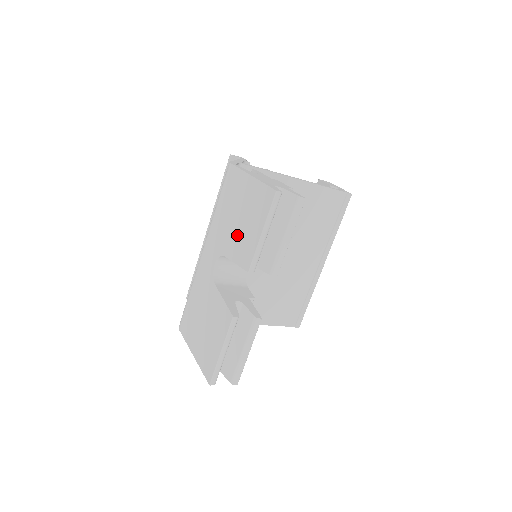
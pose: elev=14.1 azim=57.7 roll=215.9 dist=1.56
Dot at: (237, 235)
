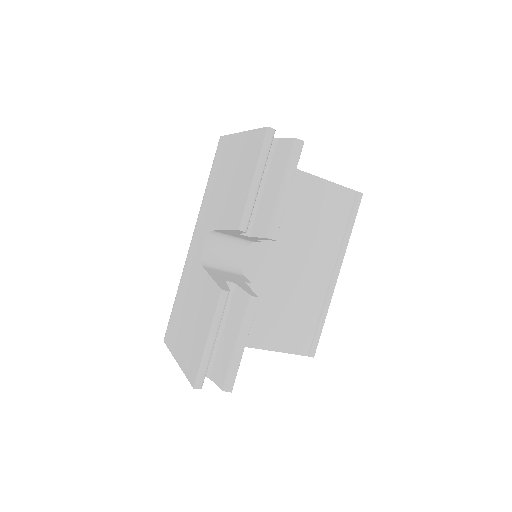
Dot at: (227, 199)
